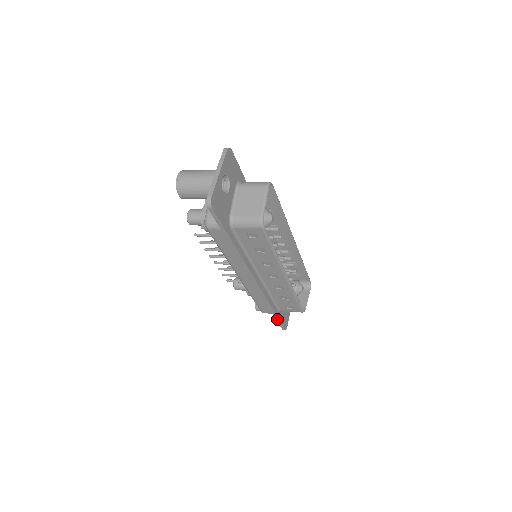
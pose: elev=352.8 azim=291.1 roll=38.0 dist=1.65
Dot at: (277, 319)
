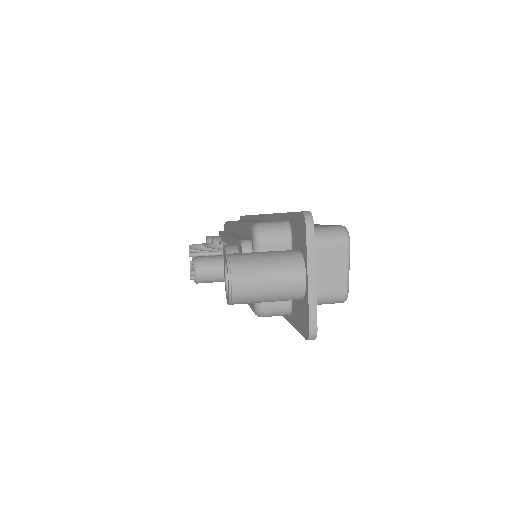
Dot at: occluded
